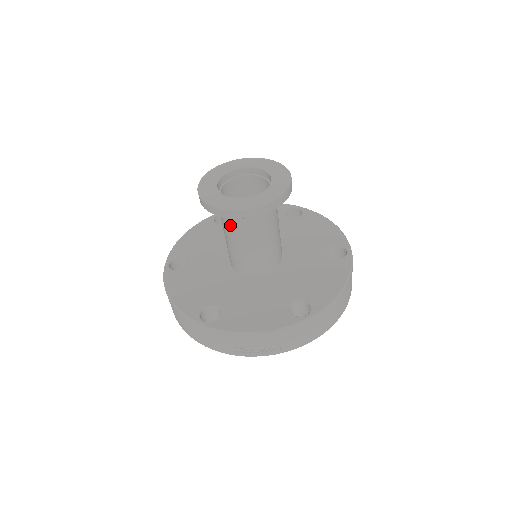
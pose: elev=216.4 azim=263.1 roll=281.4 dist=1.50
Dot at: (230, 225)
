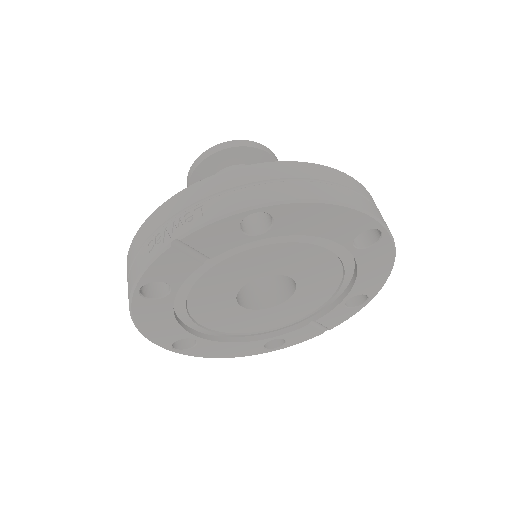
Dot at: occluded
